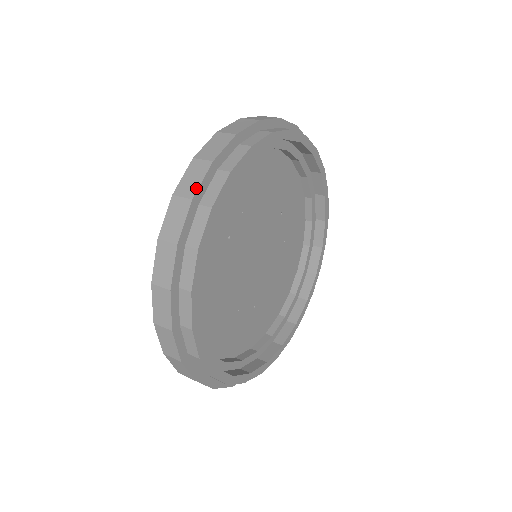
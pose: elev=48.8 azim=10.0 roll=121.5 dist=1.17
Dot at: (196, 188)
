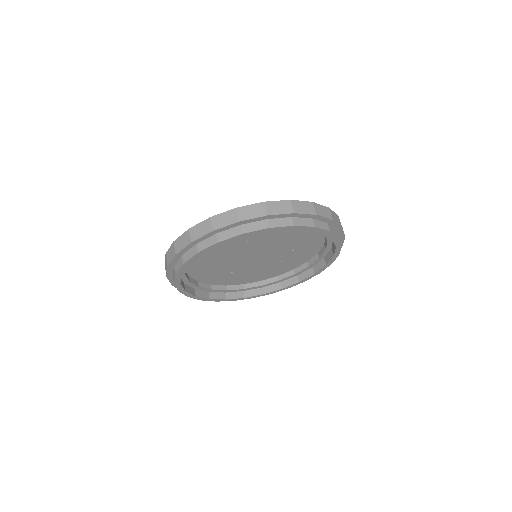
Dot at: (247, 218)
